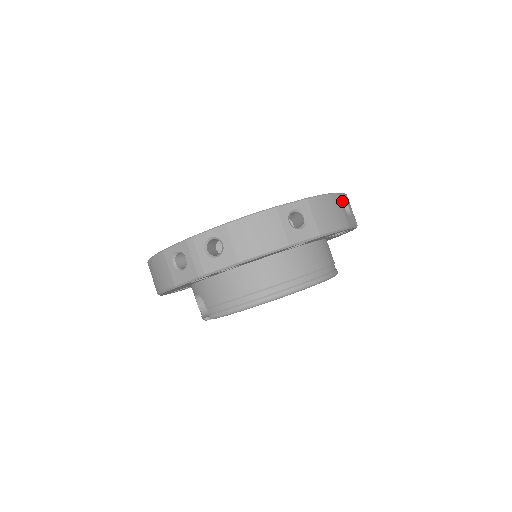
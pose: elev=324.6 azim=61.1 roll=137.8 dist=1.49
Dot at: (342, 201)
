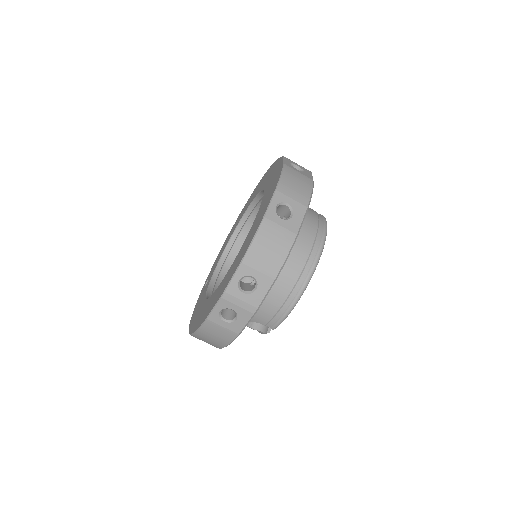
Dot at: (291, 166)
